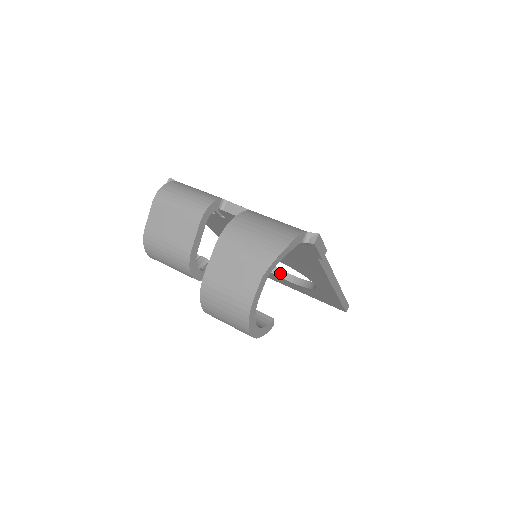
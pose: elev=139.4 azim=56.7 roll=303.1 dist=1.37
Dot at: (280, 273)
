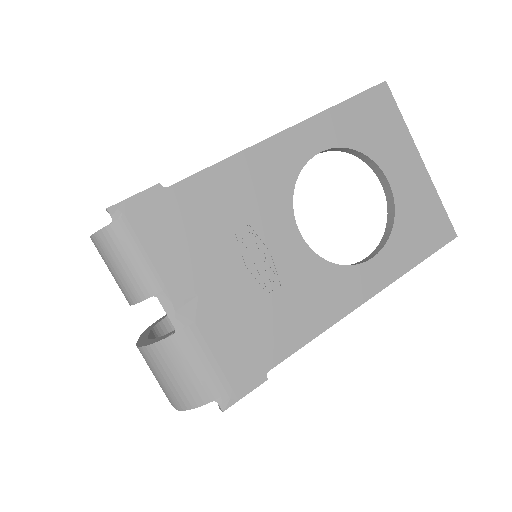
Dot at: (374, 167)
